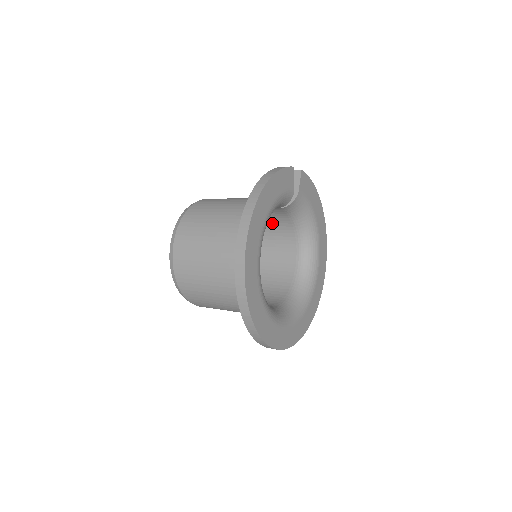
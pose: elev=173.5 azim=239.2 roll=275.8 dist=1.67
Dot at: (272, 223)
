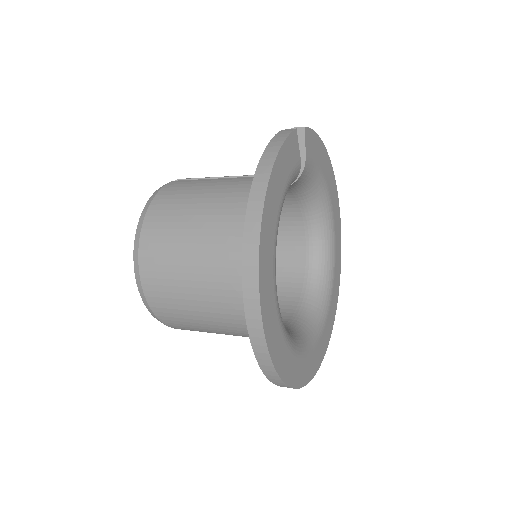
Dot at: occluded
